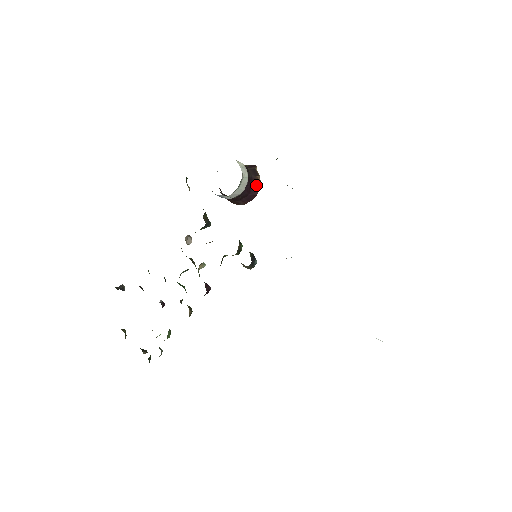
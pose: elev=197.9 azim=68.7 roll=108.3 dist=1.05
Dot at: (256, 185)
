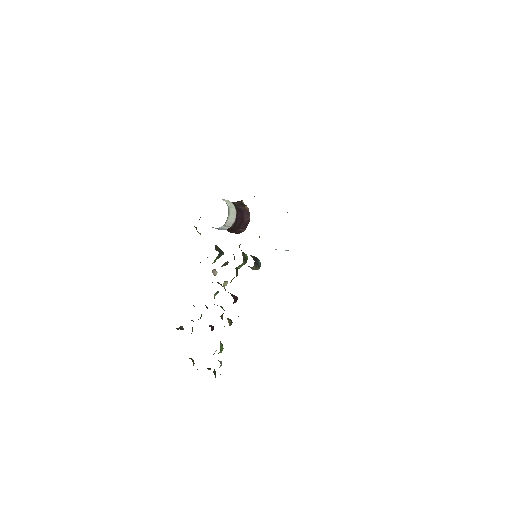
Dot at: (246, 213)
